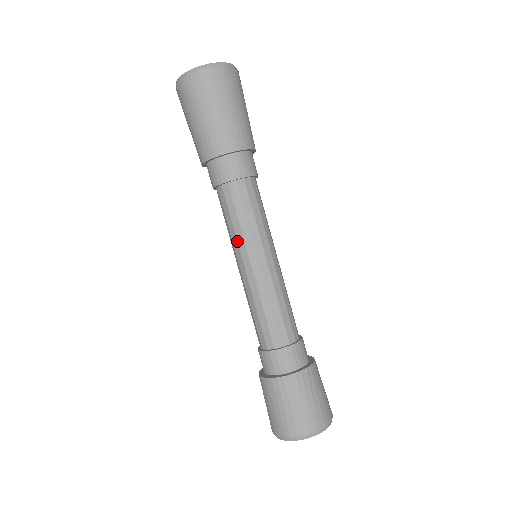
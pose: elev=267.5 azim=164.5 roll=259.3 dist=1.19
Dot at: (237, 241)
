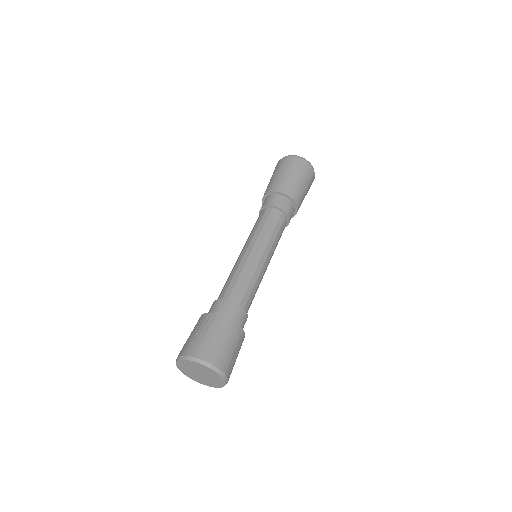
Dot at: occluded
